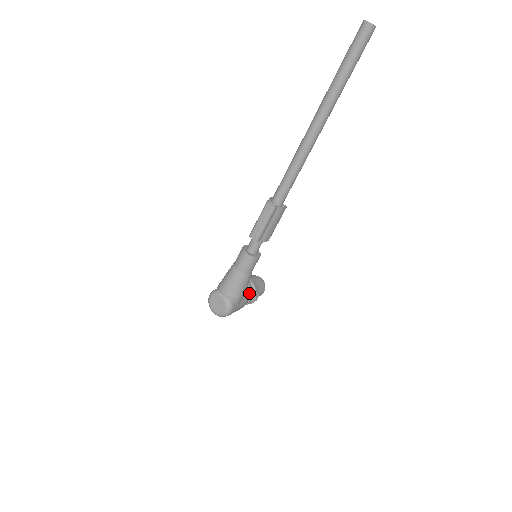
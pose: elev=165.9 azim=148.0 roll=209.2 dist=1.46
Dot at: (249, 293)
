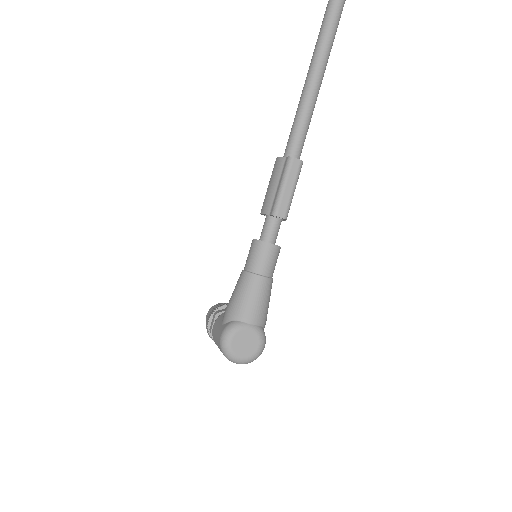
Dot at: occluded
